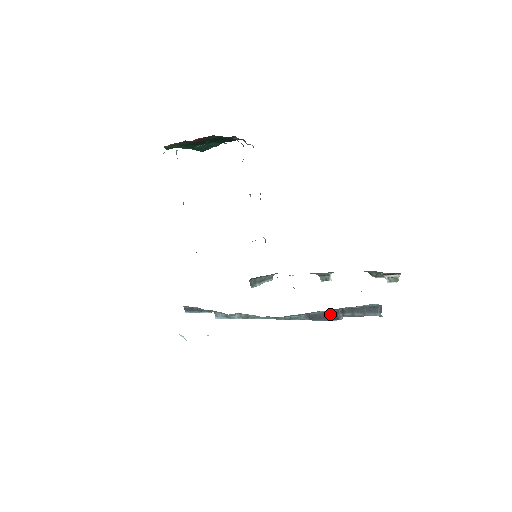
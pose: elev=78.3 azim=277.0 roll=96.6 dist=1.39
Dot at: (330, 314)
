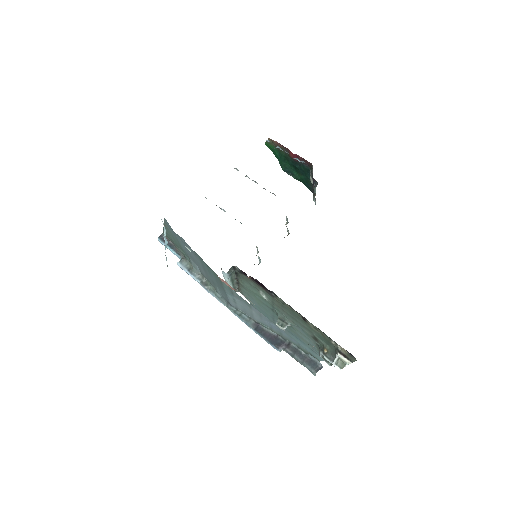
Dot at: (276, 339)
